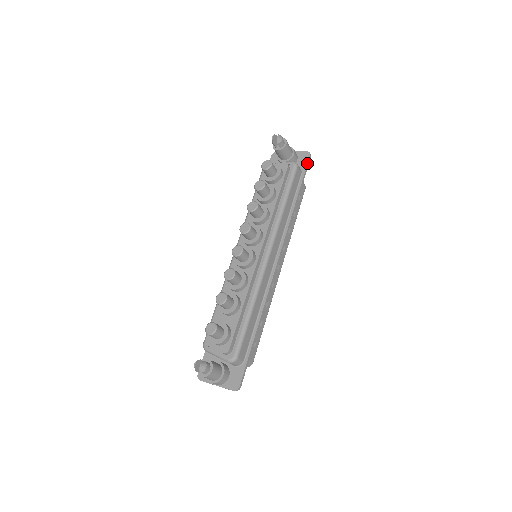
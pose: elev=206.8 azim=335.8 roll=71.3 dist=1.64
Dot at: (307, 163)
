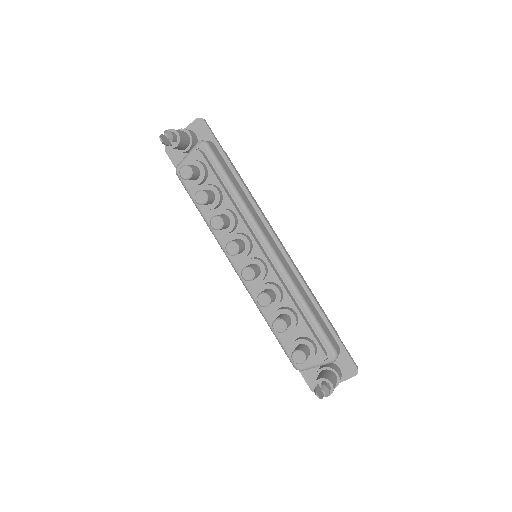
Dot at: (209, 130)
